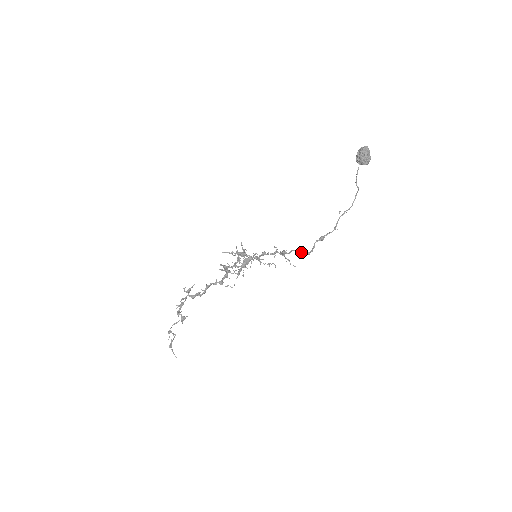
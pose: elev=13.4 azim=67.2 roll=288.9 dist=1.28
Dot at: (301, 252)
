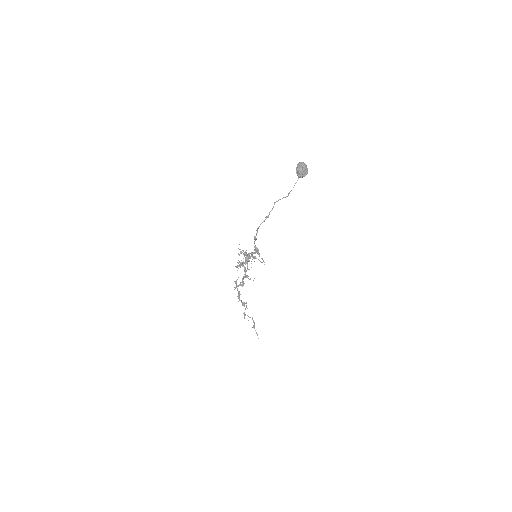
Dot at: (255, 250)
